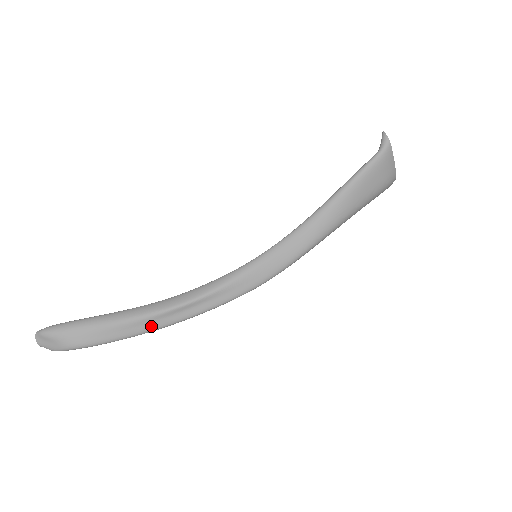
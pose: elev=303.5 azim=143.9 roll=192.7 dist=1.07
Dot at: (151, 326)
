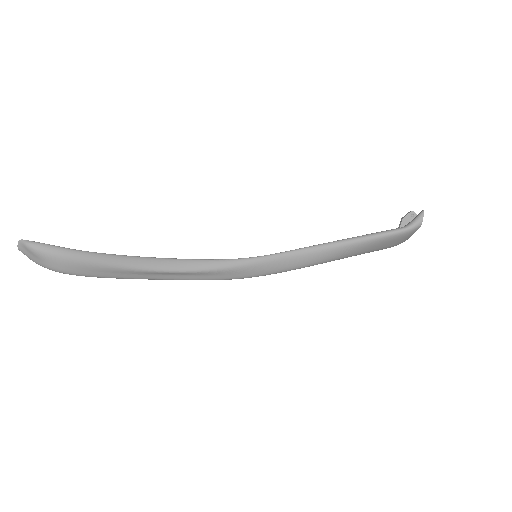
Dot at: (136, 276)
